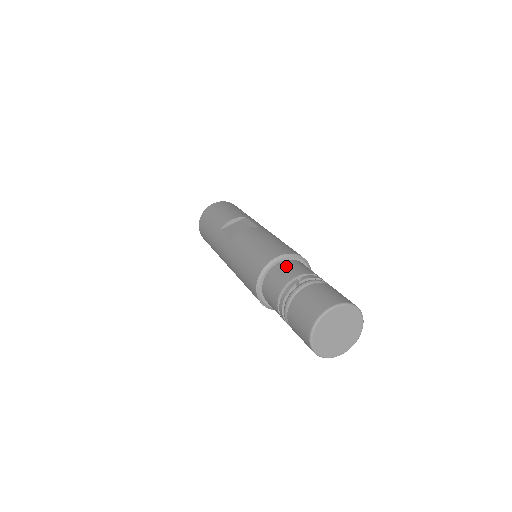
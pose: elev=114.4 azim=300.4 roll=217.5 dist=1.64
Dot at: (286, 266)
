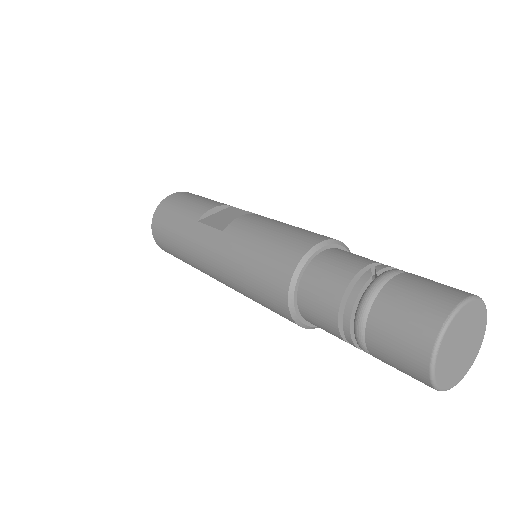
Dot at: (338, 254)
